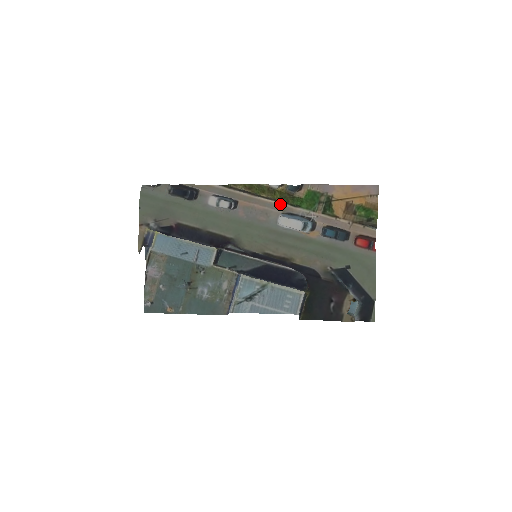
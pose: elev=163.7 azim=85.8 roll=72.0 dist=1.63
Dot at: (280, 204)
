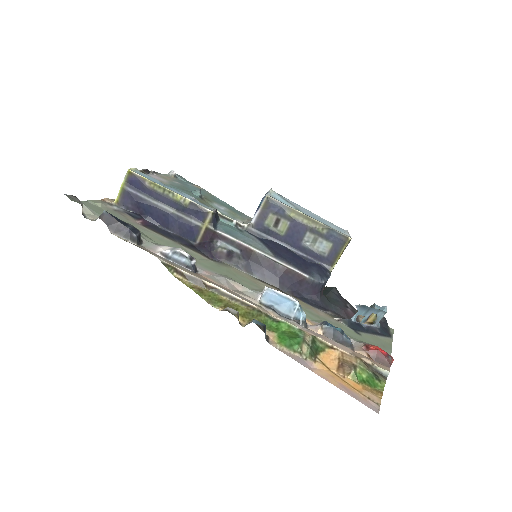
Dot at: (252, 304)
